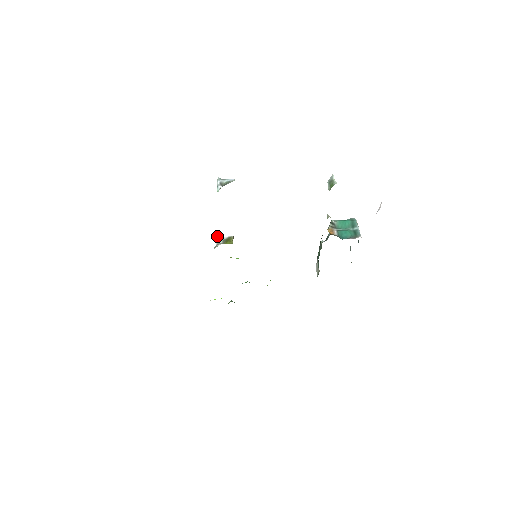
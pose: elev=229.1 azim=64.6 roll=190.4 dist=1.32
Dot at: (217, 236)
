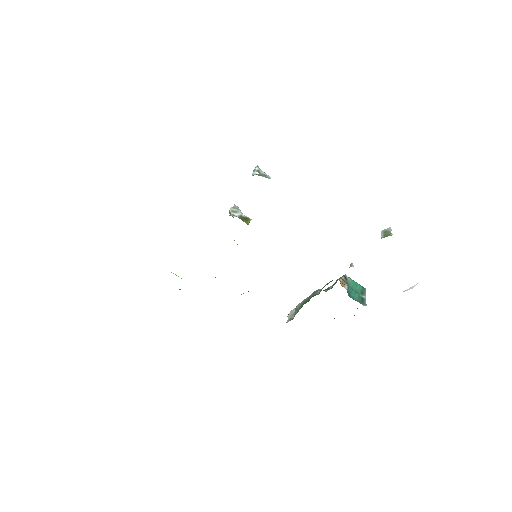
Dot at: (236, 208)
